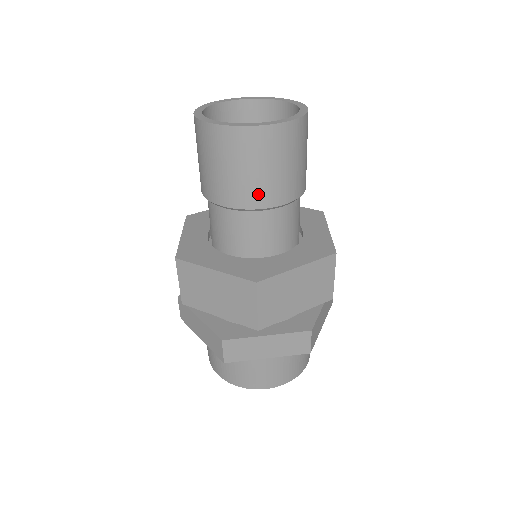
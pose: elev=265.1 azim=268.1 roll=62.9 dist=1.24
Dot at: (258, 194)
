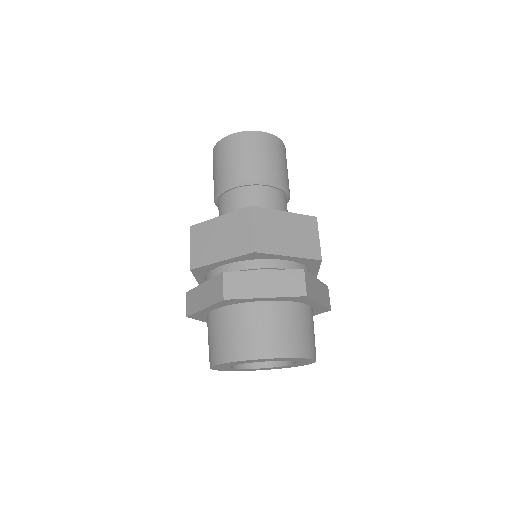
Dot at: (253, 171)
